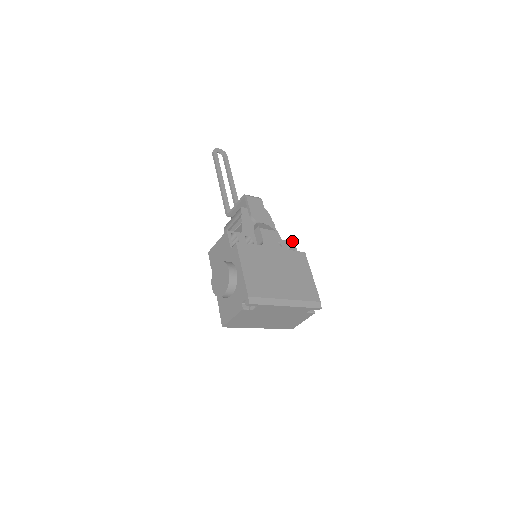
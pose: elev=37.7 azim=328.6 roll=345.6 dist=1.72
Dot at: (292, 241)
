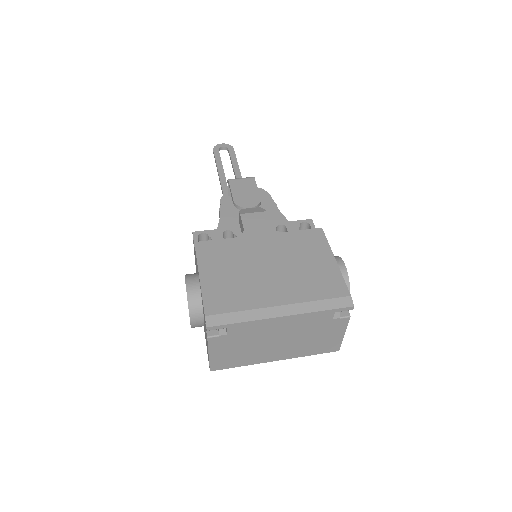
Dot at: (307, 219)
